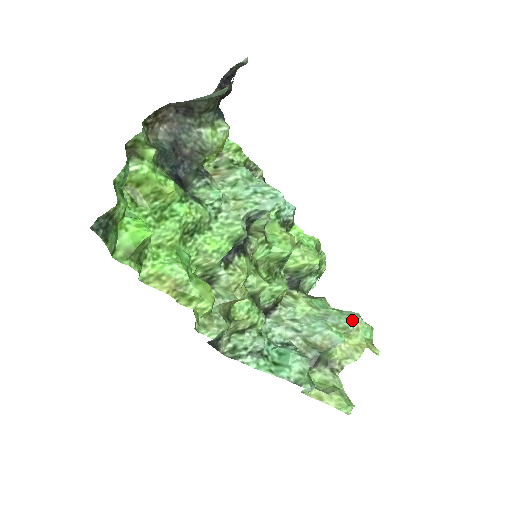
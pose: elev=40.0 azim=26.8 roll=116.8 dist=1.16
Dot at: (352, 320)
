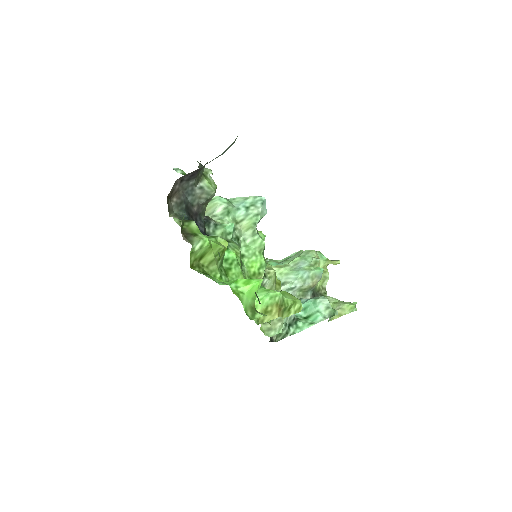
Dot at: (312, 255)
